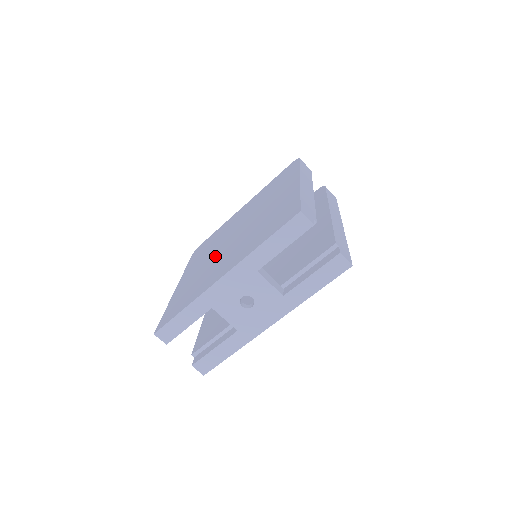
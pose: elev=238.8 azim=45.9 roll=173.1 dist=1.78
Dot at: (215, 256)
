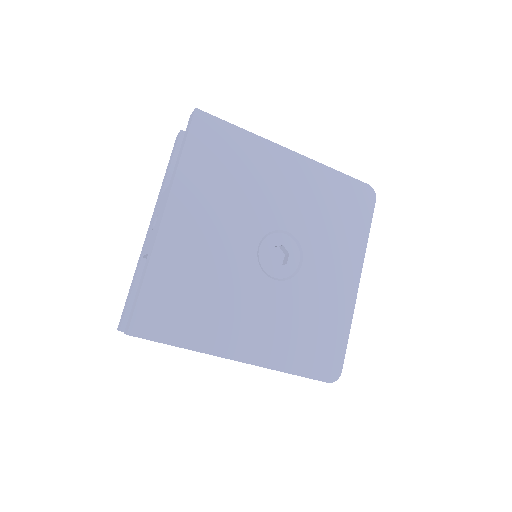
Dot at: occluded
